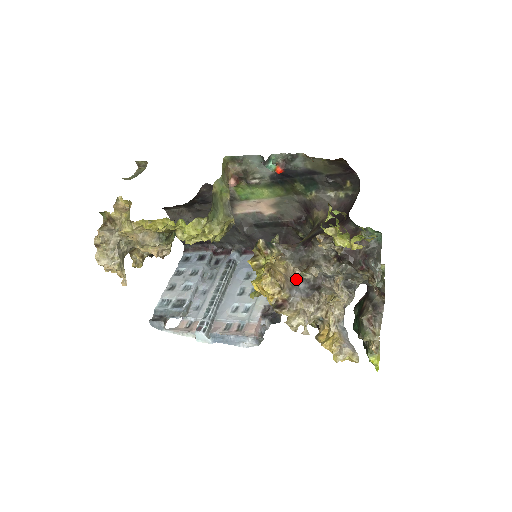
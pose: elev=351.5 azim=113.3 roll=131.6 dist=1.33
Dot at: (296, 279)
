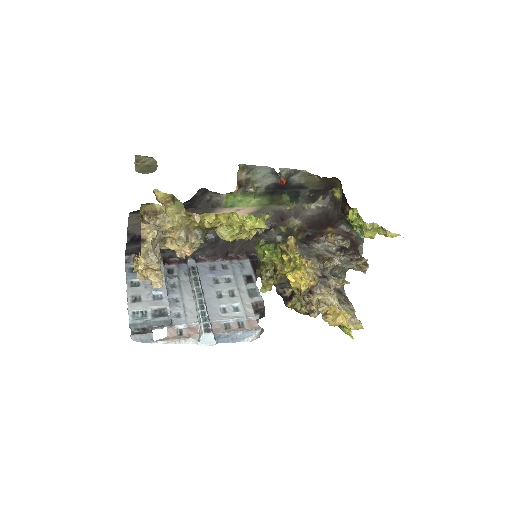
Dot at: occluded
